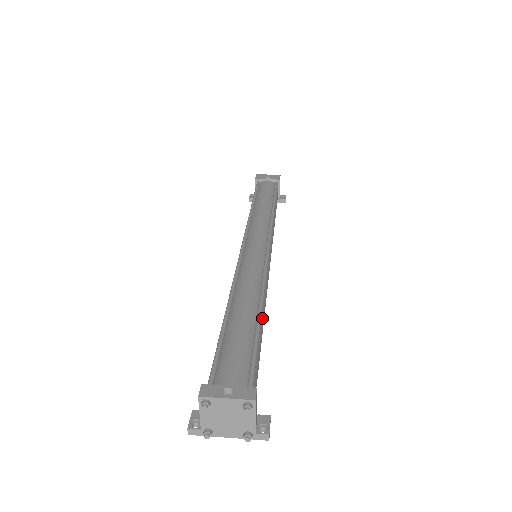
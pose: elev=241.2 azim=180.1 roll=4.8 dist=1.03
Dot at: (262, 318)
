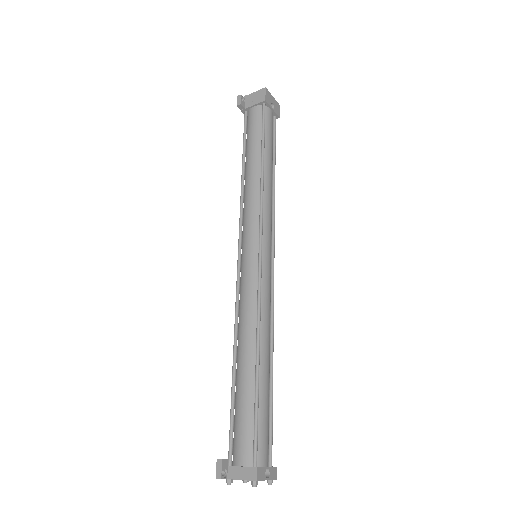
Dot at: occluded
